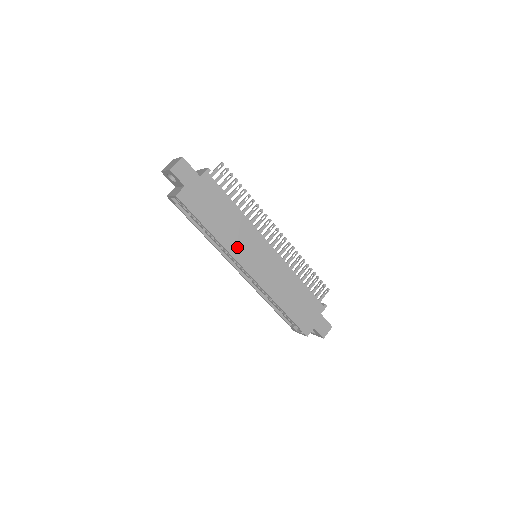
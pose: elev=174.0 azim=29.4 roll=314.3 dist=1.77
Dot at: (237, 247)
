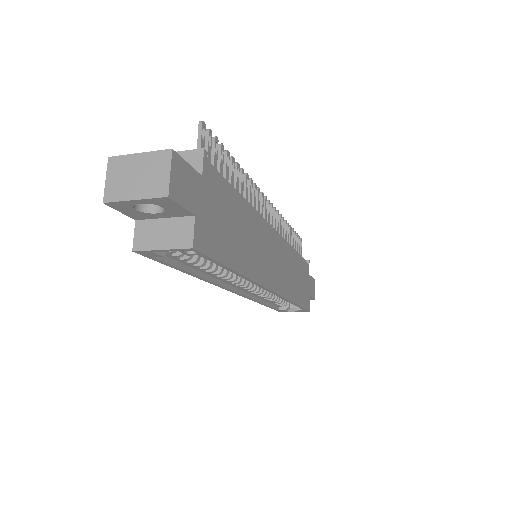
Dot at: (259, 265)
